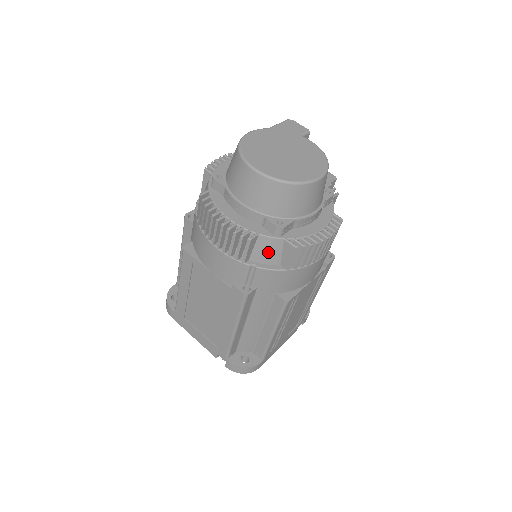
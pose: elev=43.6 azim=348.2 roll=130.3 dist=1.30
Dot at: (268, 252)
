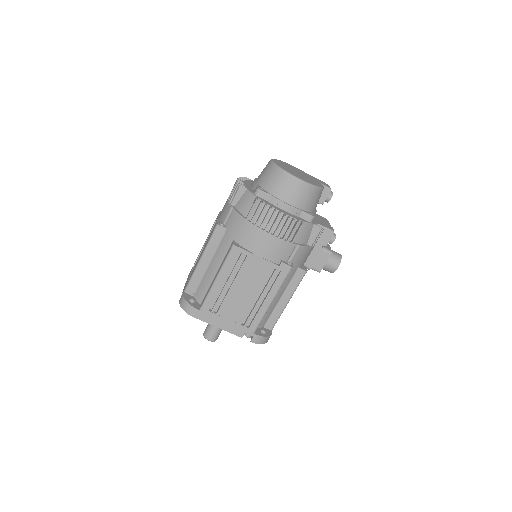
Dot at: (245, 203)
